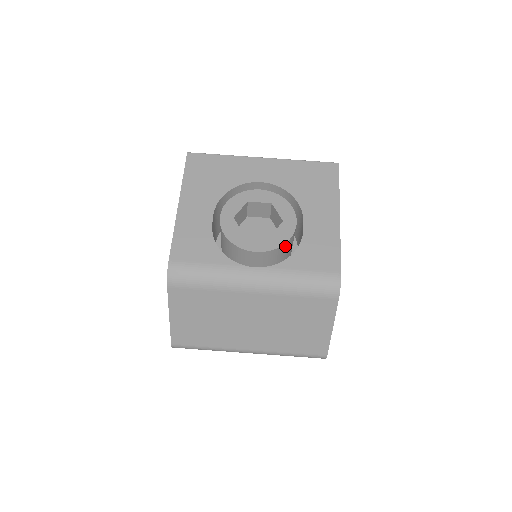
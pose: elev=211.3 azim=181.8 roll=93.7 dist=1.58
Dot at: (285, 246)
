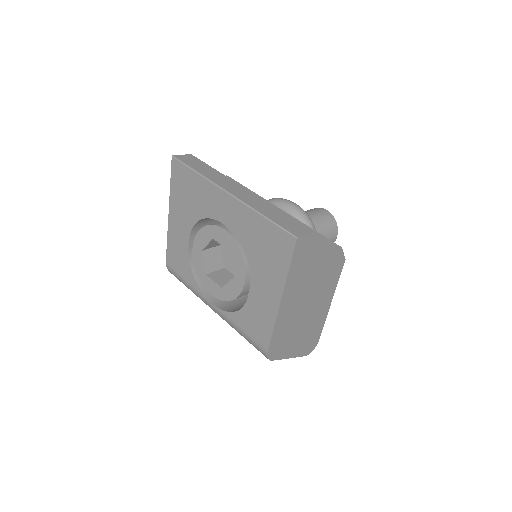
Dot at: occluded
